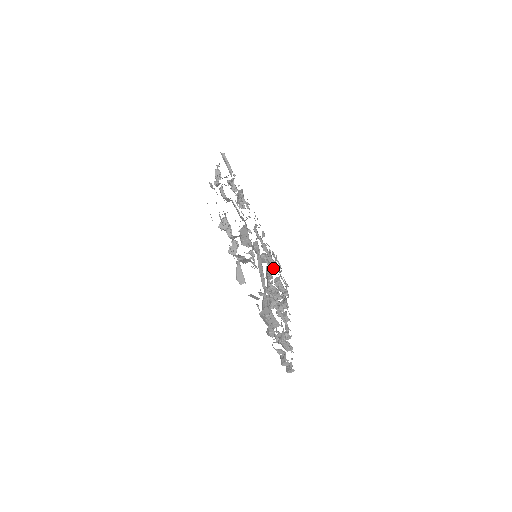
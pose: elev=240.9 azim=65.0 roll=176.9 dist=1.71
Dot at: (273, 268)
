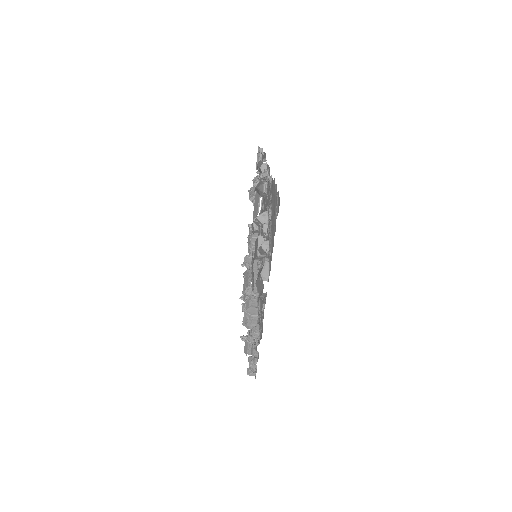
Dot at: occluded
